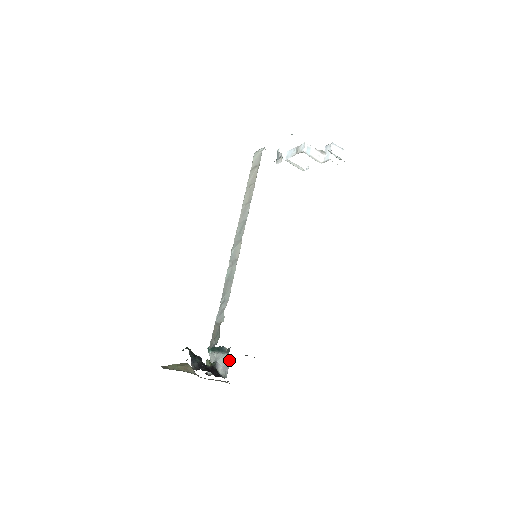
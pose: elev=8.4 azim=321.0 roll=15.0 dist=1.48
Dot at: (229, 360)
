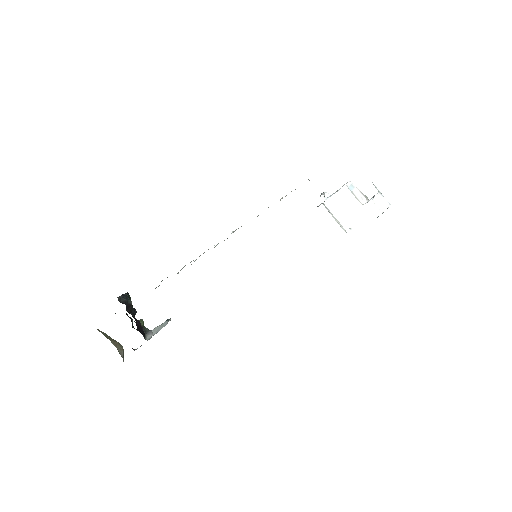
Dot at: (165, 325)
